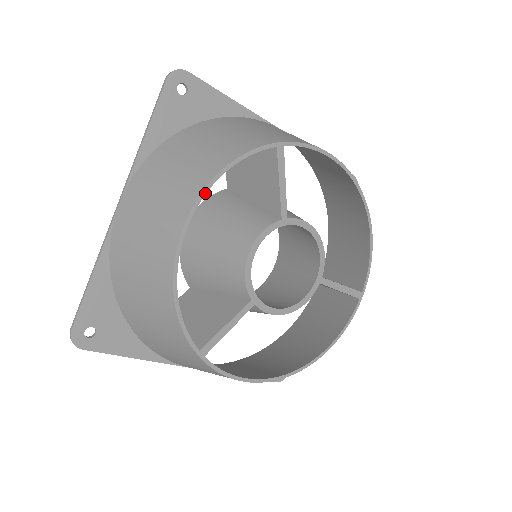
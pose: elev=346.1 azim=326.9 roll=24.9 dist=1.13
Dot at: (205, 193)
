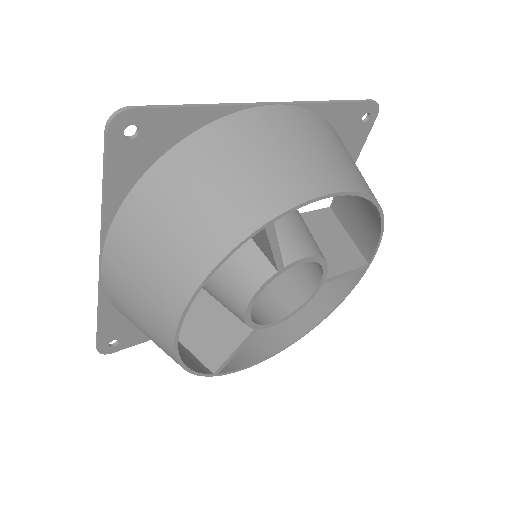
Dot at: (190, 304)
